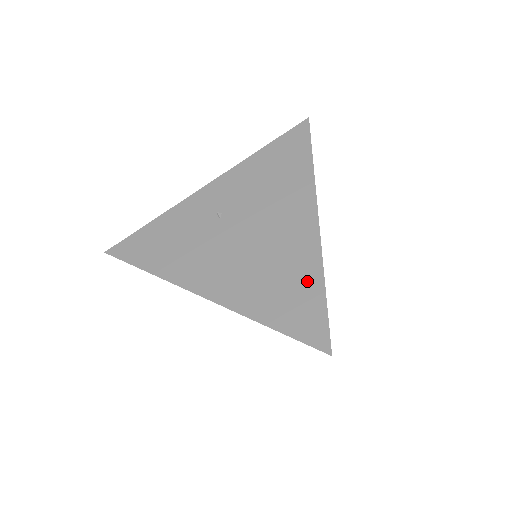
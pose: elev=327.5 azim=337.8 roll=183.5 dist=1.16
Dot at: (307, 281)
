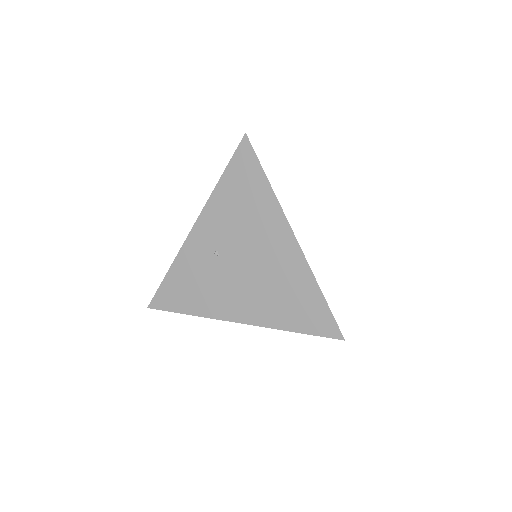
Dot at: (307, 291)
